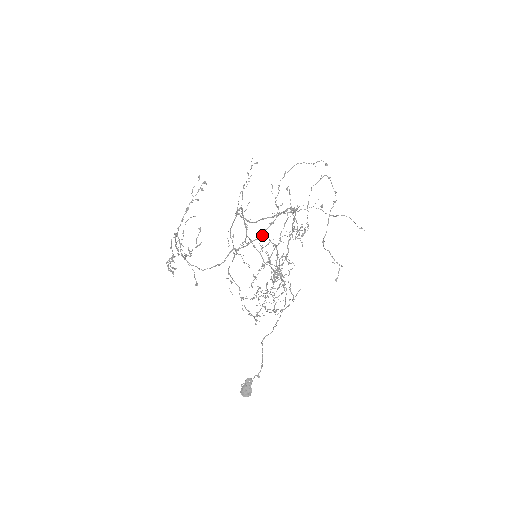
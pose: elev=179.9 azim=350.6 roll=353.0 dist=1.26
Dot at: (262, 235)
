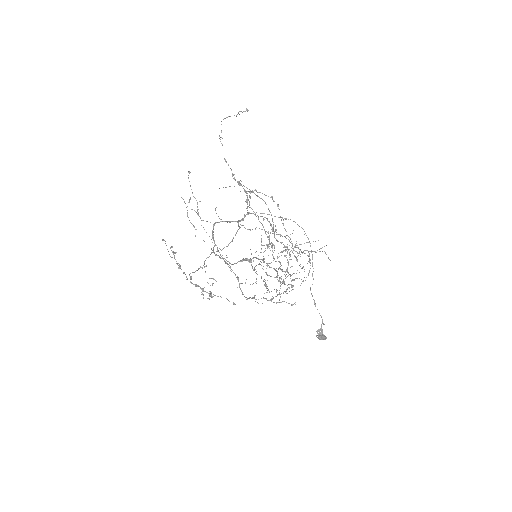
Dot at: (248, 212)
